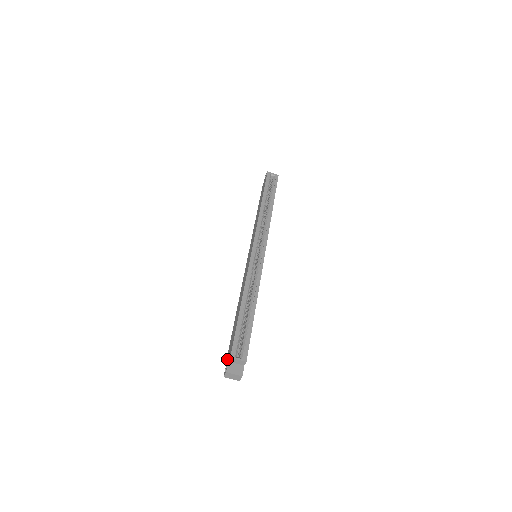
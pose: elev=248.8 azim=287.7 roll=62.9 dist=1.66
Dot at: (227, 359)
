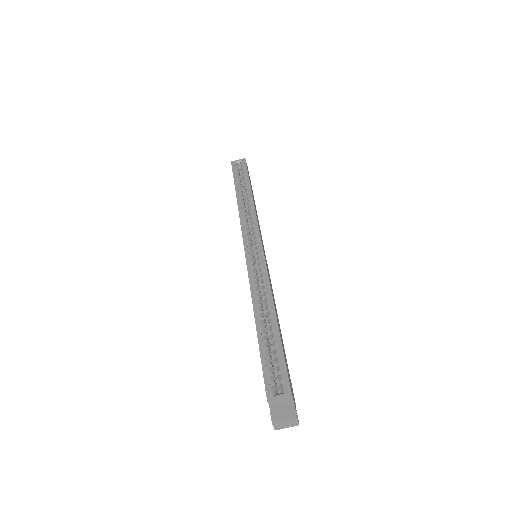
Dot at: occluded
